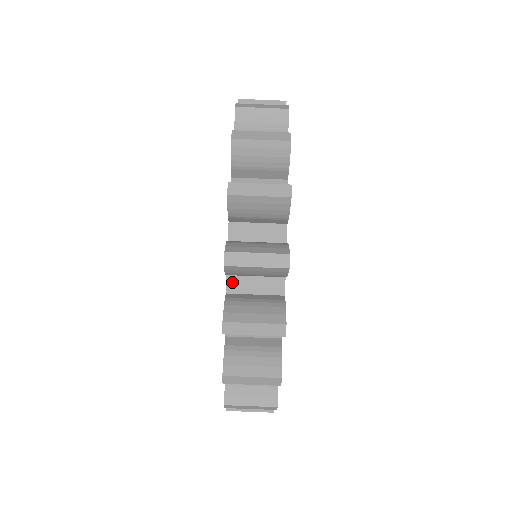
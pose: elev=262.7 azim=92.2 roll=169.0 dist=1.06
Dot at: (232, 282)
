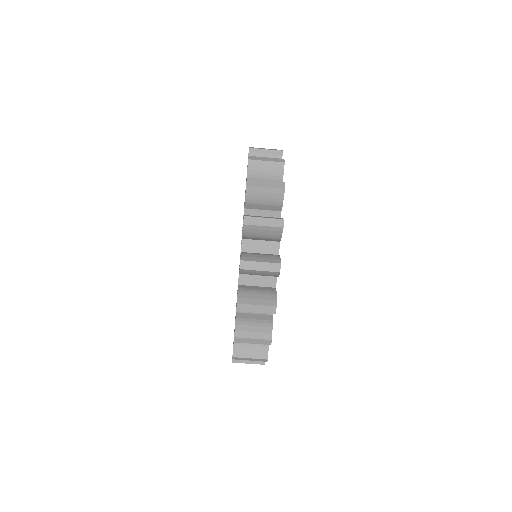
Dot at: (243, 278)
